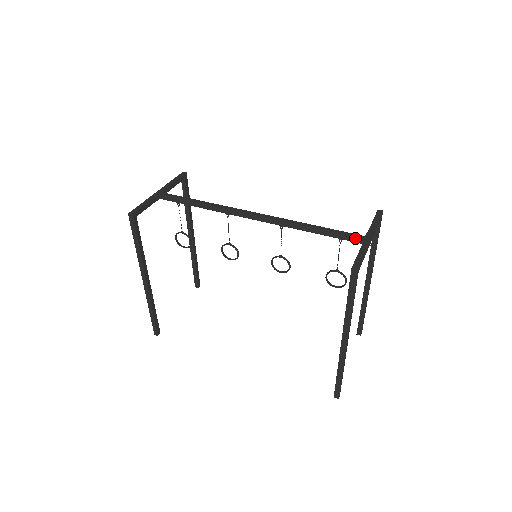
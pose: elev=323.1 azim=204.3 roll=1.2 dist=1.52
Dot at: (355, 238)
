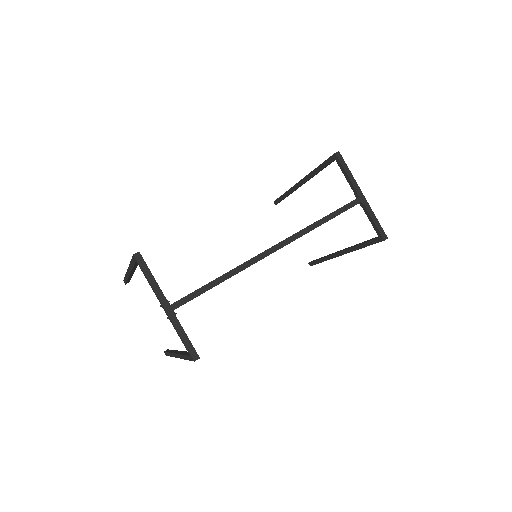
Dot at: occluded
